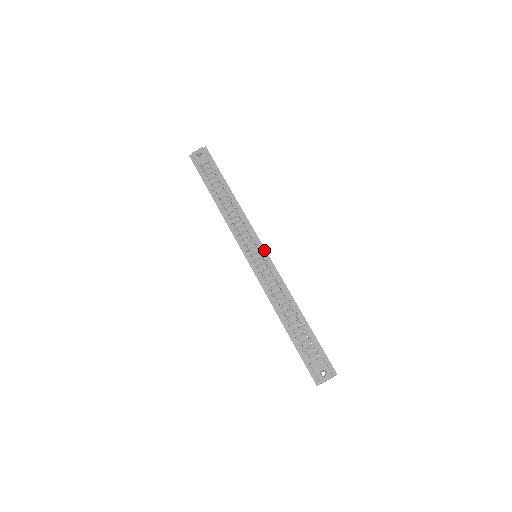
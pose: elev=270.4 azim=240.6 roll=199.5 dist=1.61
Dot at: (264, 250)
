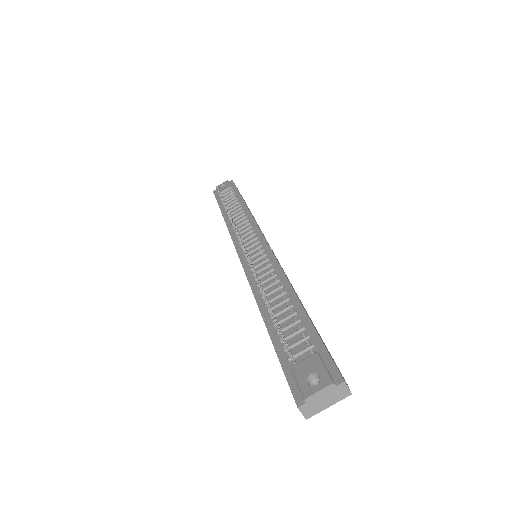
Dot at: (264, 241)
